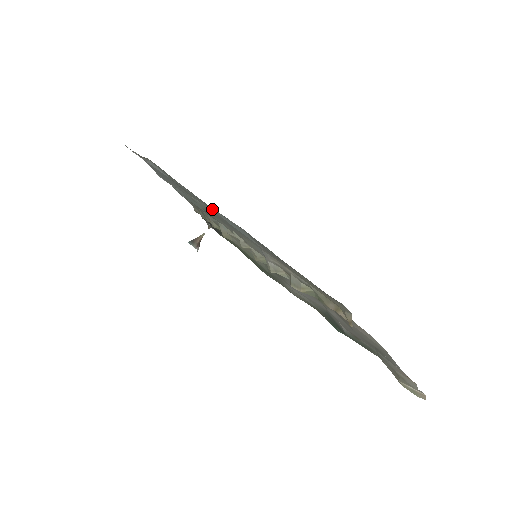
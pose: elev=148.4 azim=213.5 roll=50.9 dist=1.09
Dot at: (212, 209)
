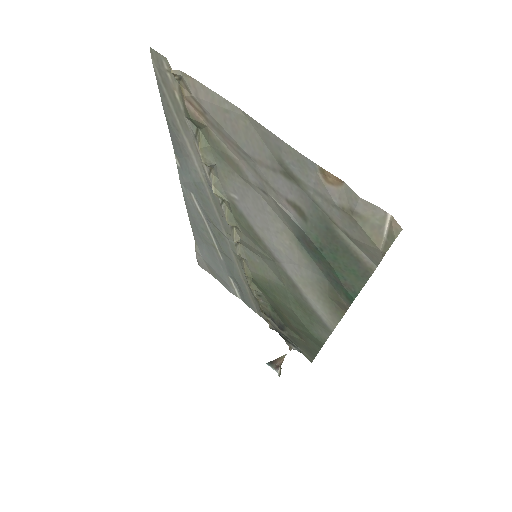
Dot at: (189, 193)
